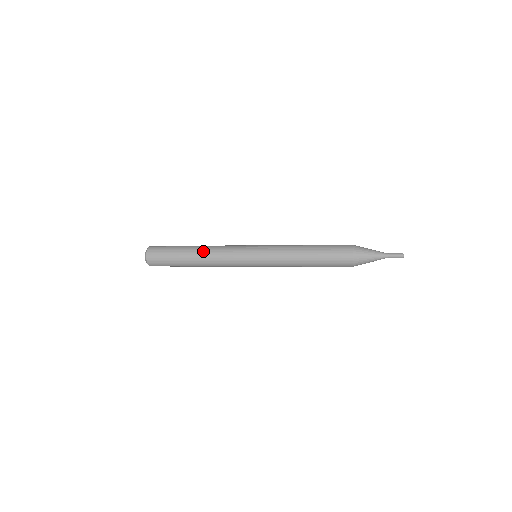
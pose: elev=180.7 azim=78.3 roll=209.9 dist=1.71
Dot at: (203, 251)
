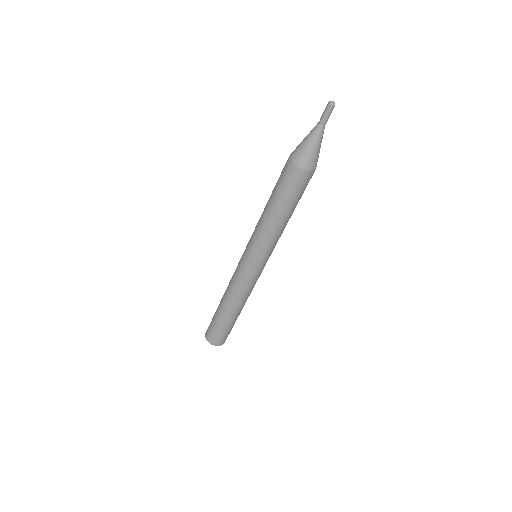
Dot at: (225, 298)
